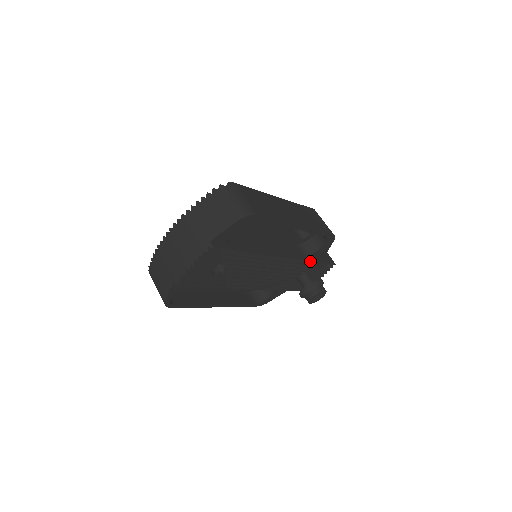
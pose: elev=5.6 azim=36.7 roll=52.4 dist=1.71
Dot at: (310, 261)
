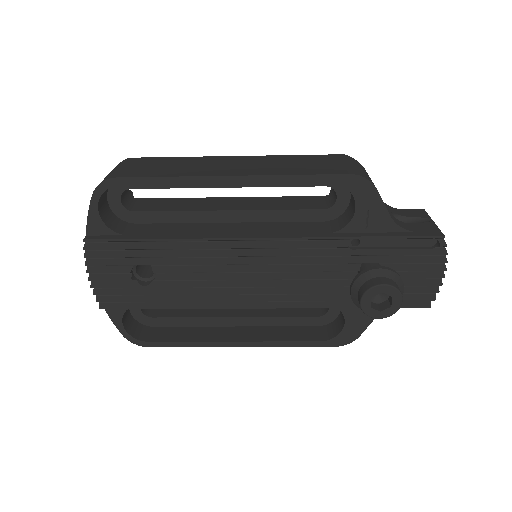
Dot at: (344, 238)
